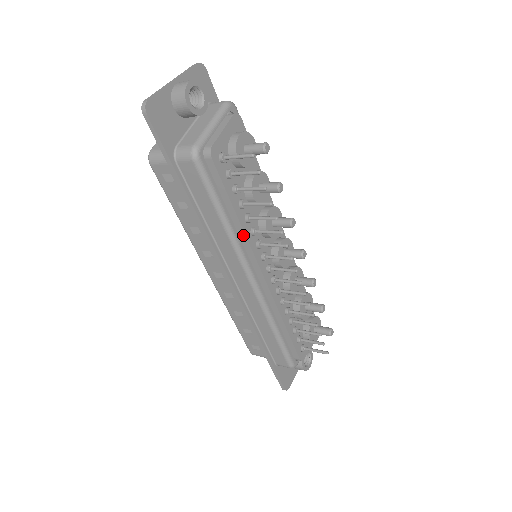
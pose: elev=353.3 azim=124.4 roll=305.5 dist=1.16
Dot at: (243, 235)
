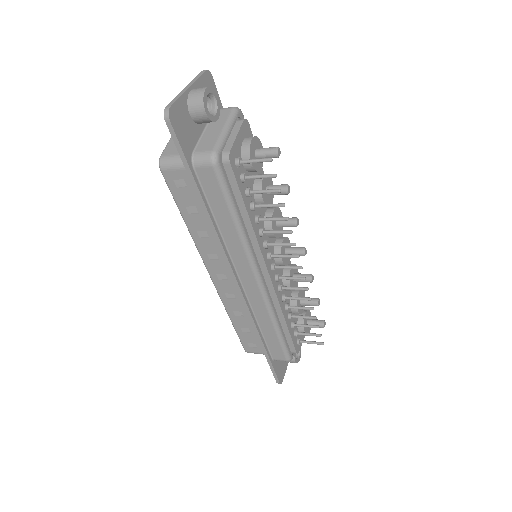
Dot at: (253, 236)
